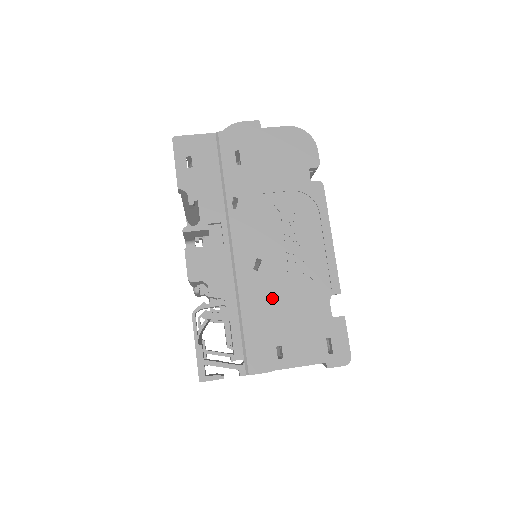
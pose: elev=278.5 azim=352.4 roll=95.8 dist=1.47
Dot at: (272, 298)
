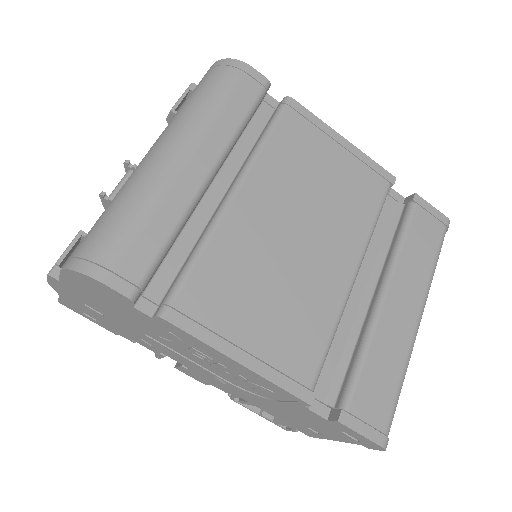
Dot at: (262, 401)
